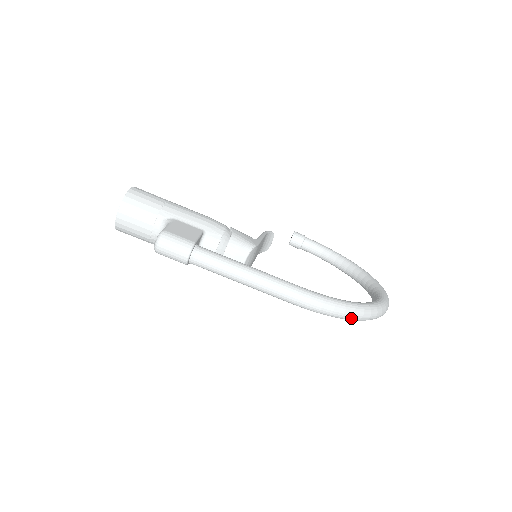
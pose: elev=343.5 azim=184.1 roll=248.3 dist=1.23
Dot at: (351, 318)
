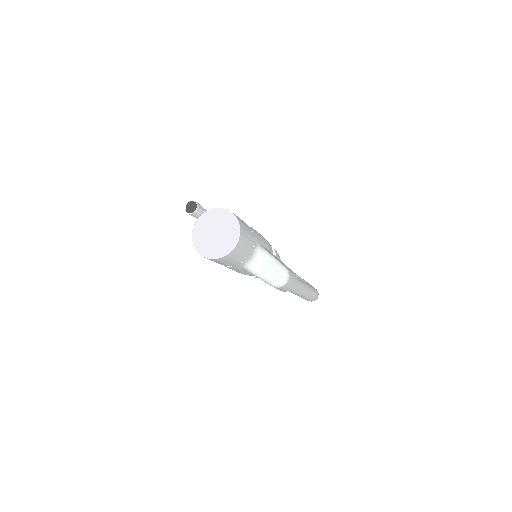
Dot at: occluded
